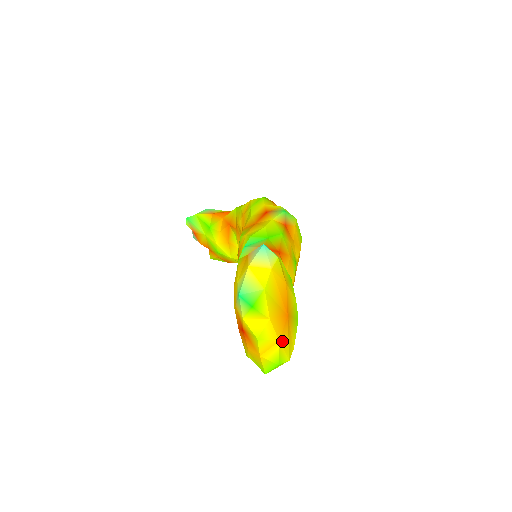
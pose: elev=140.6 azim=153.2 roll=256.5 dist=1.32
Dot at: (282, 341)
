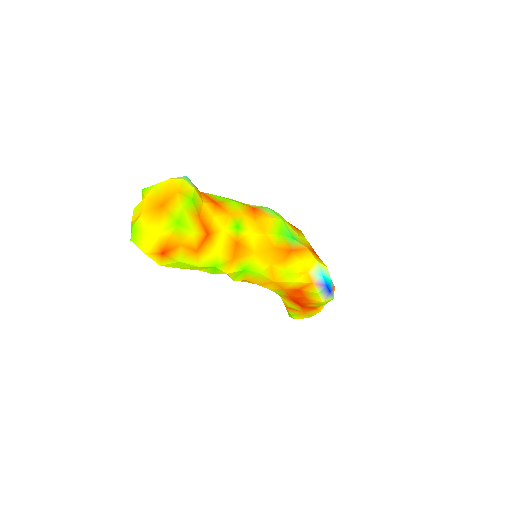
Dot at: (145, 215)
